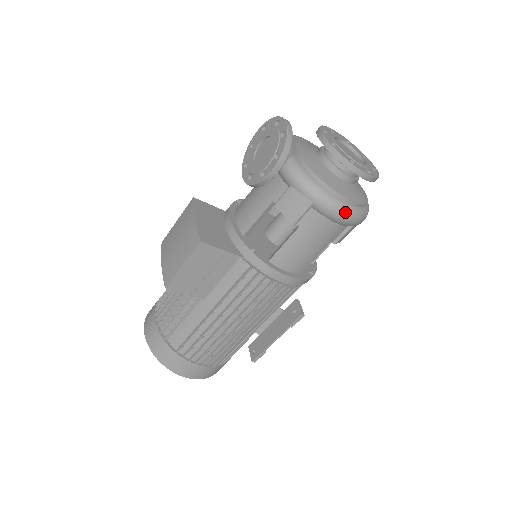
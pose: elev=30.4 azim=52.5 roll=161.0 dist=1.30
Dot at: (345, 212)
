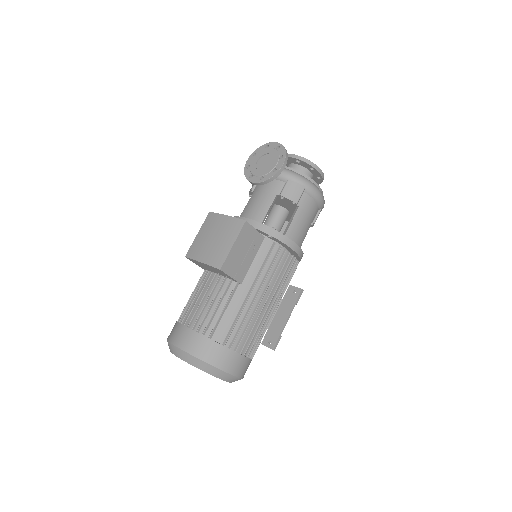
Dot at: (321, 194)
